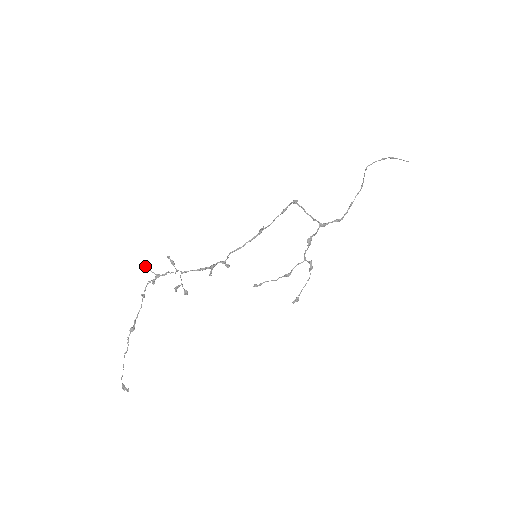
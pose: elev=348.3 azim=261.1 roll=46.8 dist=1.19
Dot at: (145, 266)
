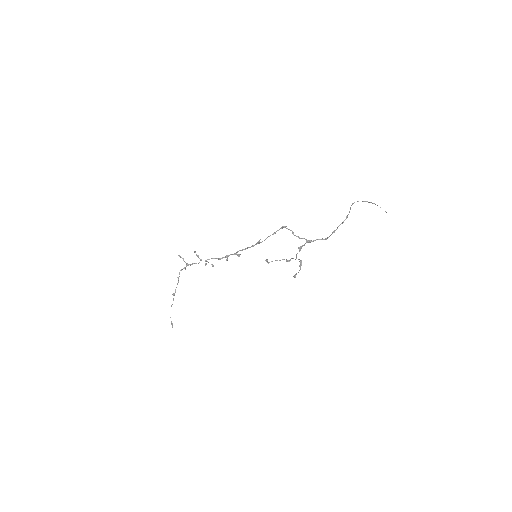
Dot at: (180, 257)
